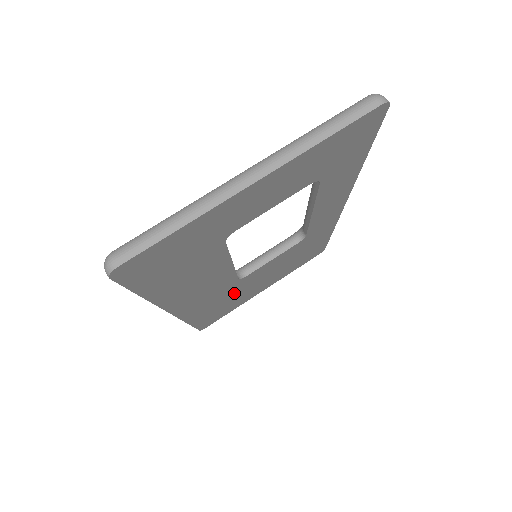
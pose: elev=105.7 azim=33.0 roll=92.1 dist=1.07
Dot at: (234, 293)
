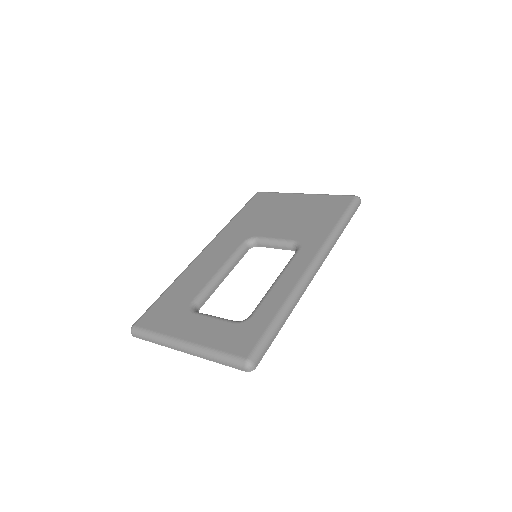
Dot at: occluded
